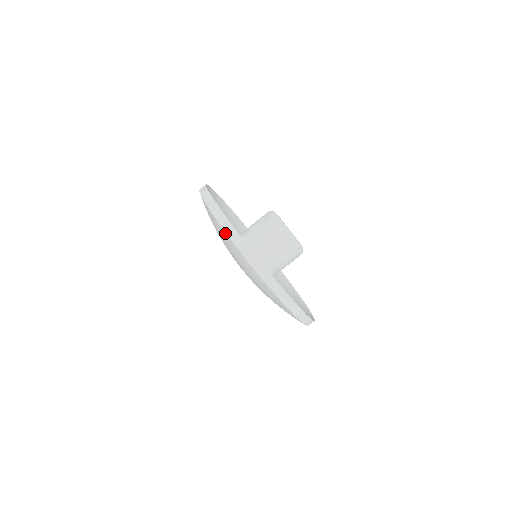
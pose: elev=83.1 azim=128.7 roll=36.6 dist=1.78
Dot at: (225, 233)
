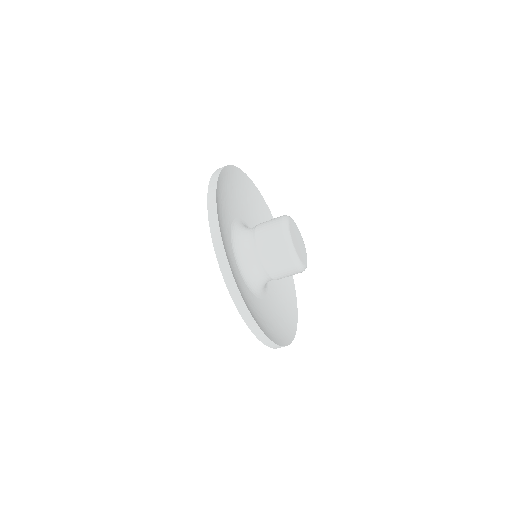
Dot at: (209, 222)
